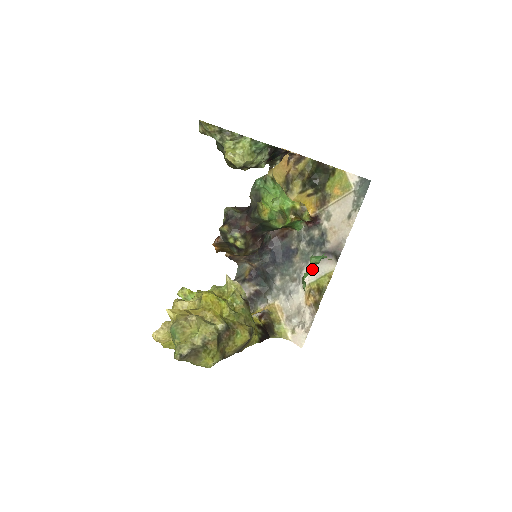
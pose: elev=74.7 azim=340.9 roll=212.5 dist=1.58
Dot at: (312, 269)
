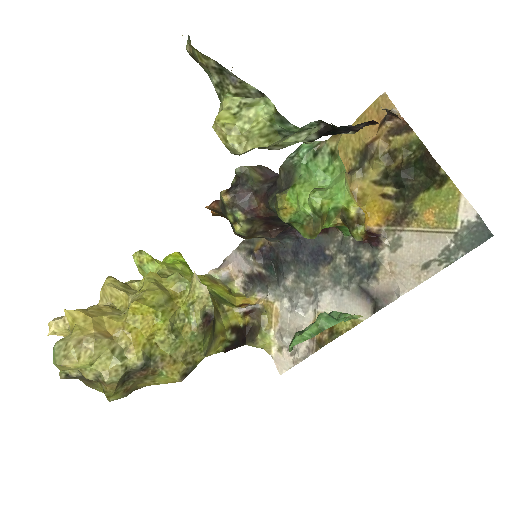
Dot at: (313, 333)
